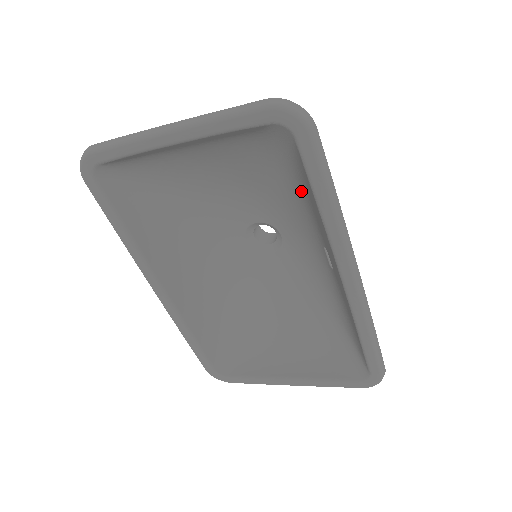
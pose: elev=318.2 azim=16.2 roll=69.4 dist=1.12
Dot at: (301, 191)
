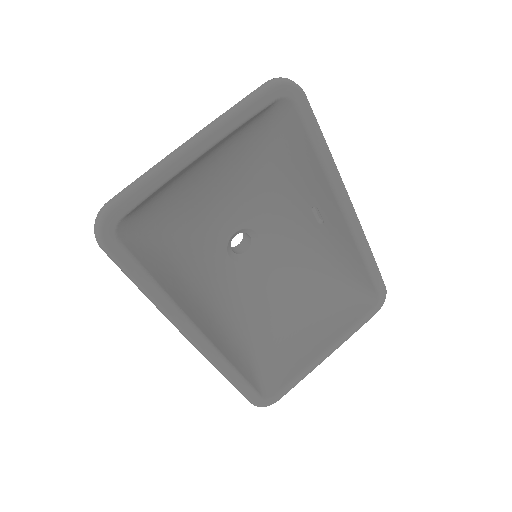
Dot at: (286, 165)
